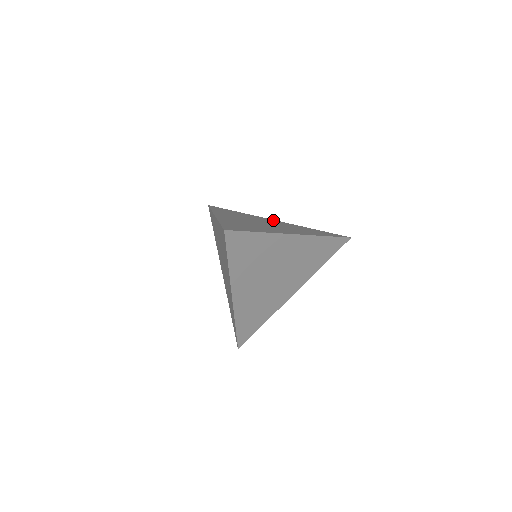
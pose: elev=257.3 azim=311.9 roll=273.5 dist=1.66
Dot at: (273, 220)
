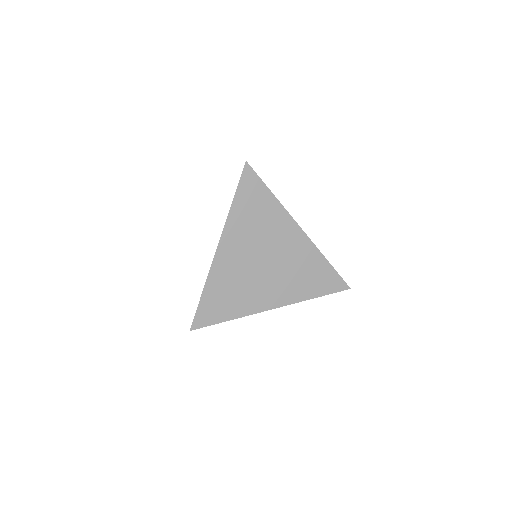
Dot at: (296, 231)
